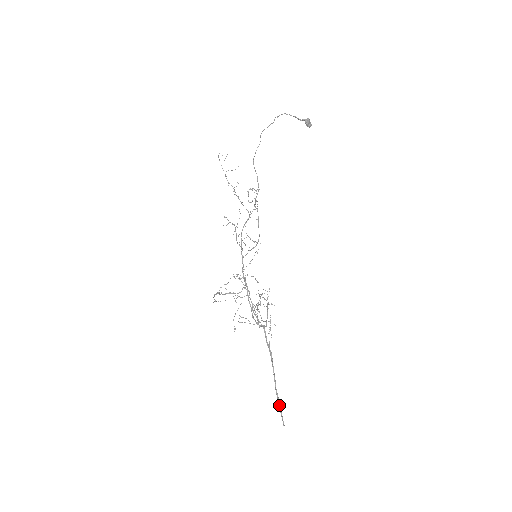
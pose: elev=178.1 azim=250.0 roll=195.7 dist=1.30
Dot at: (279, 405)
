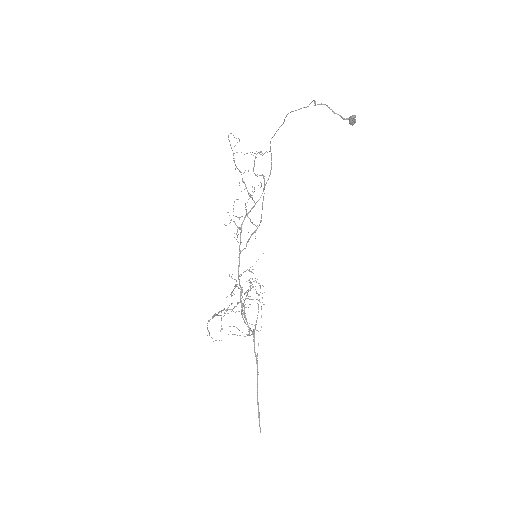
Dot at: (259, 414)
